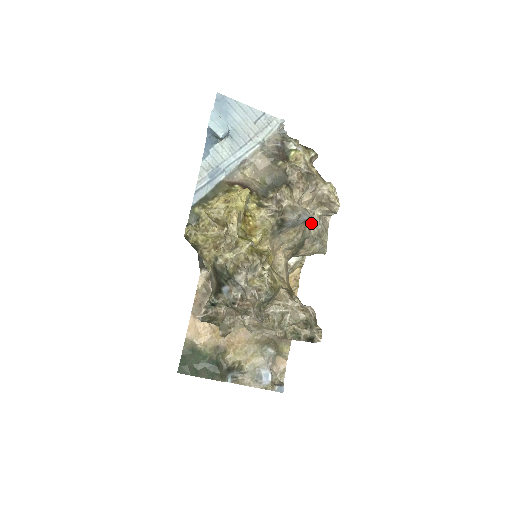
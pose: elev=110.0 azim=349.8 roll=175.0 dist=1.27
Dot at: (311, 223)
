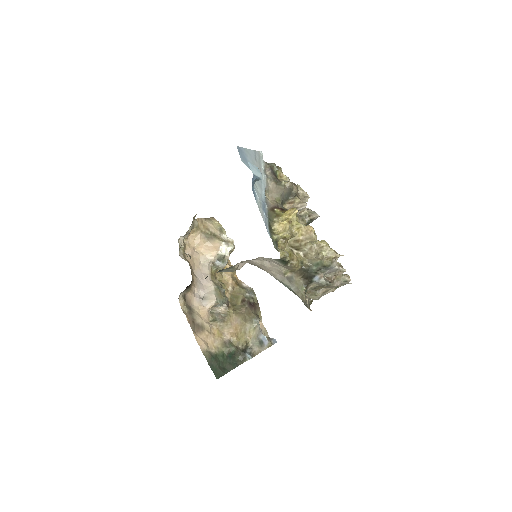
Dot at: occluded
